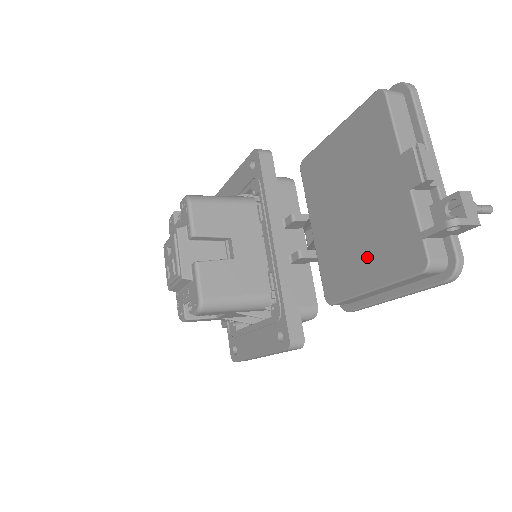
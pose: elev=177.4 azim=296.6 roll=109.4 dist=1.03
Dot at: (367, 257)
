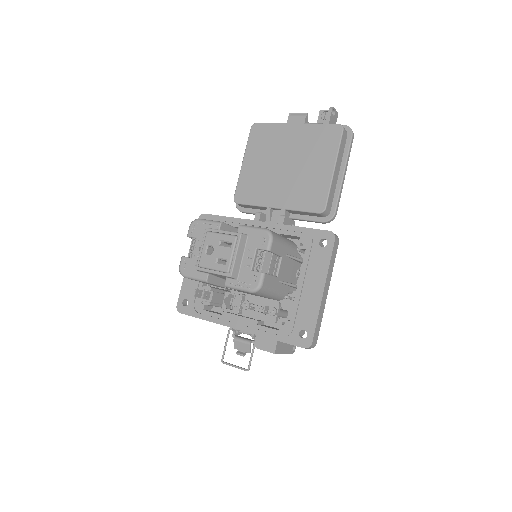
Dot at: (316, 163)
